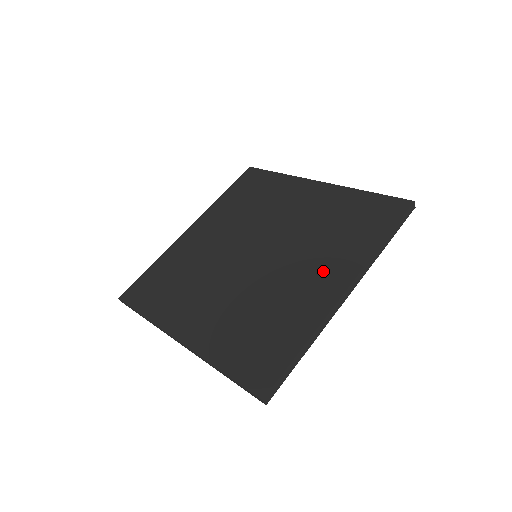
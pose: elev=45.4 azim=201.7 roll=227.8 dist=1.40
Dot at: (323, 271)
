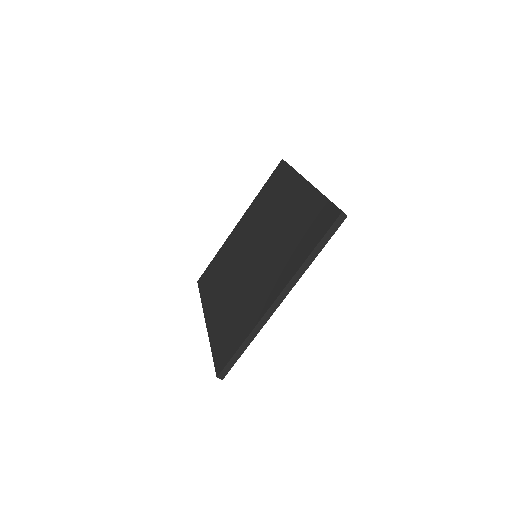
Dot at: (273, 279)
